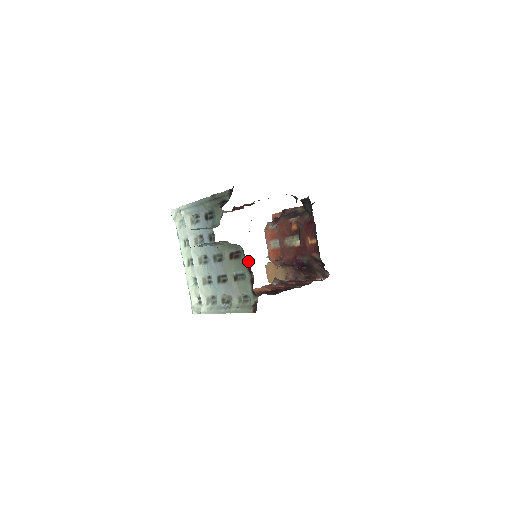
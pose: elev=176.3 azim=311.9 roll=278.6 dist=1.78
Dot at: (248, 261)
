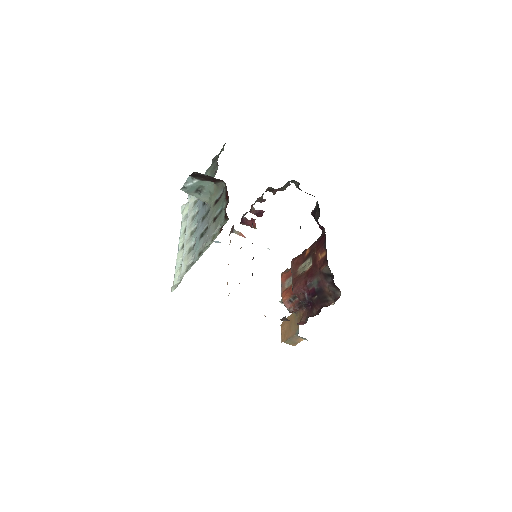
Dot at: occluded
